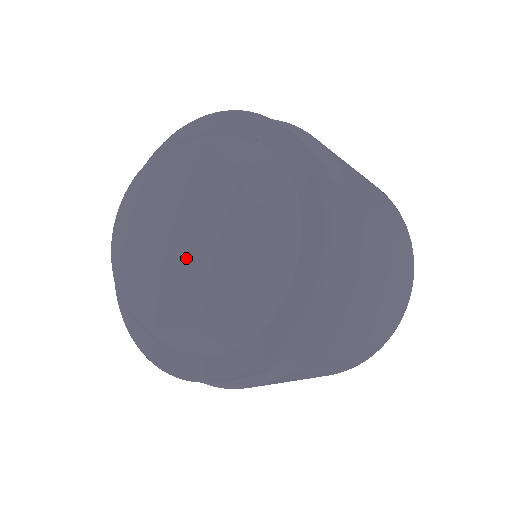
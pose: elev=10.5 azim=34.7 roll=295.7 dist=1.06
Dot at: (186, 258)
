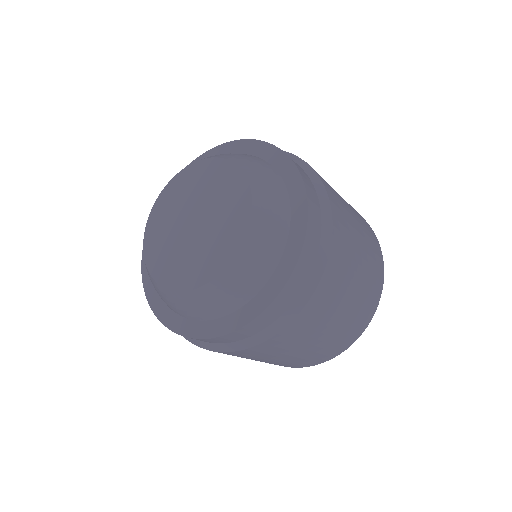
Dot at: (196, 244)
